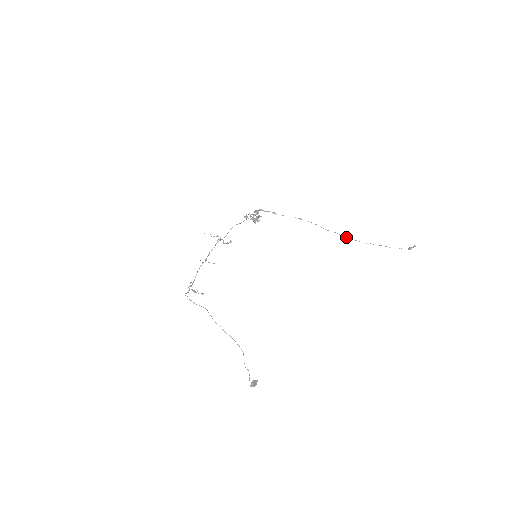
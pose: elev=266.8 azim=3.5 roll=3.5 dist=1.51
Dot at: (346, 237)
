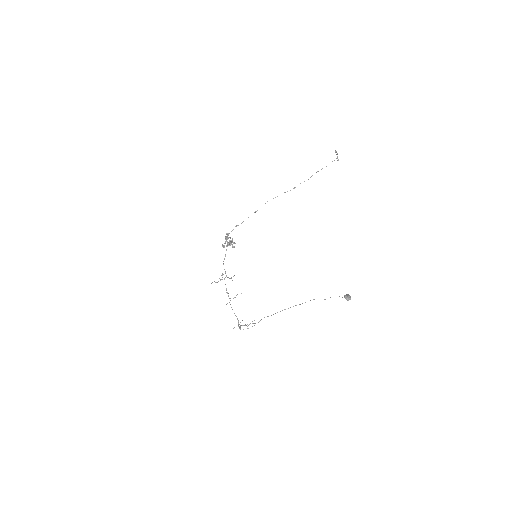
Dot at: (293, 188)
